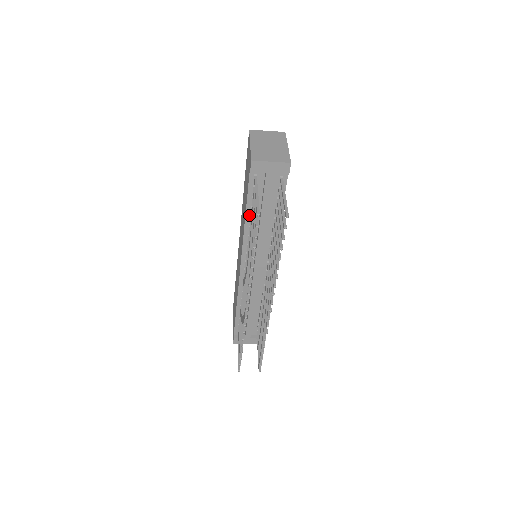
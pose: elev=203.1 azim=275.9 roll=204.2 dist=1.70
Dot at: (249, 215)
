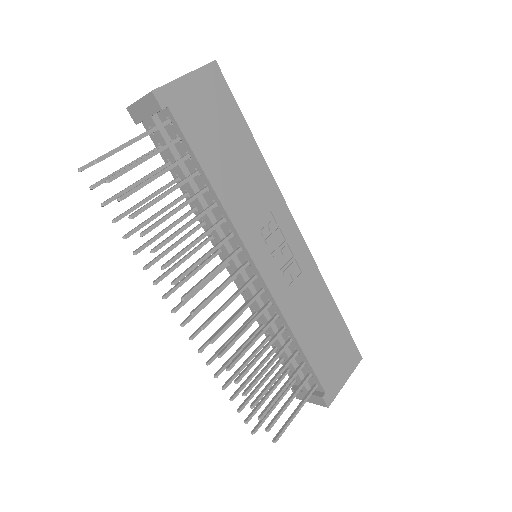
Dot at: (184, 189)
